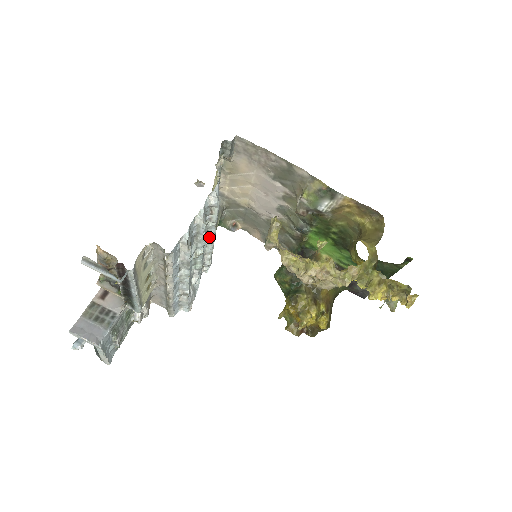
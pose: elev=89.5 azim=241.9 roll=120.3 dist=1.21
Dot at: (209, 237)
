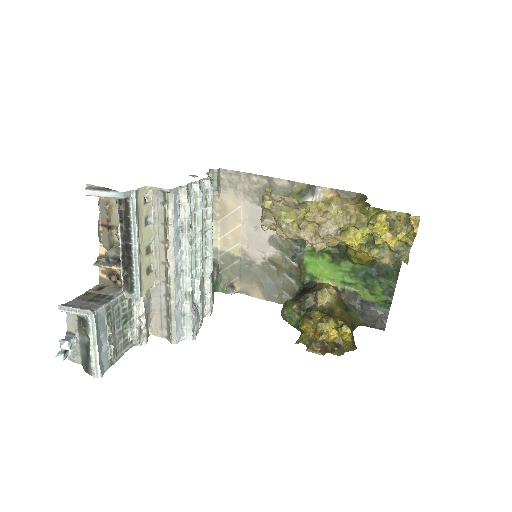
Dot at: (207, 246)
